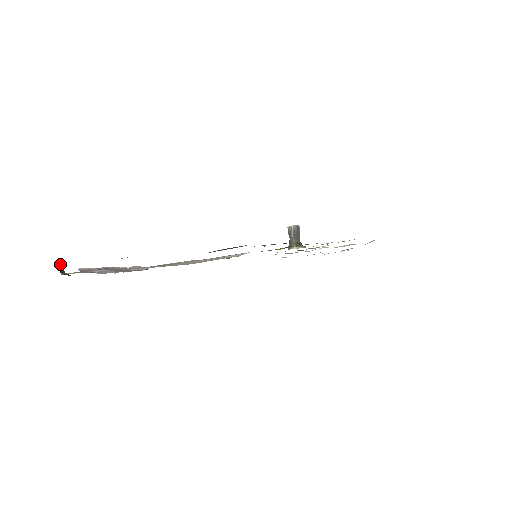
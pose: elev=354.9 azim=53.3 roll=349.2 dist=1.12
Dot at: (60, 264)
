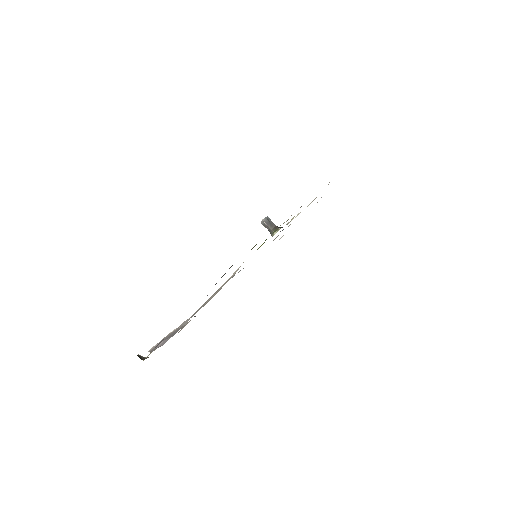
Dot at: (138, 355)
